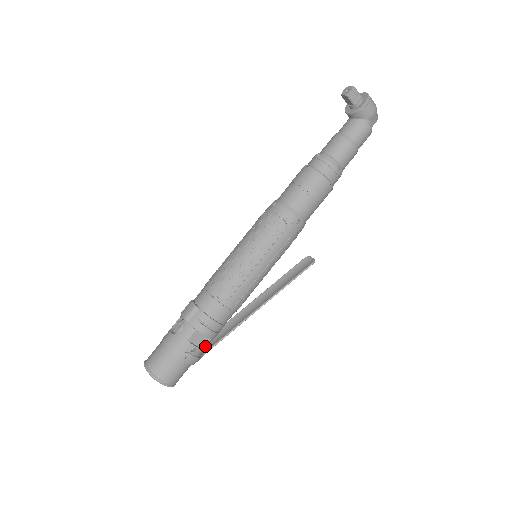
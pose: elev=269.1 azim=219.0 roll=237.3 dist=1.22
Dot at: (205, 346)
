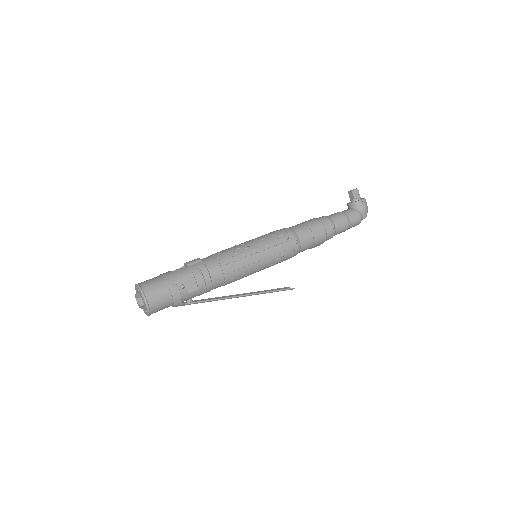
Dot at: (191, 292)
